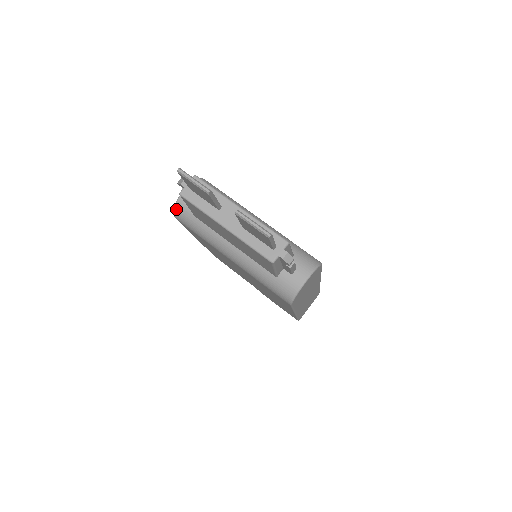
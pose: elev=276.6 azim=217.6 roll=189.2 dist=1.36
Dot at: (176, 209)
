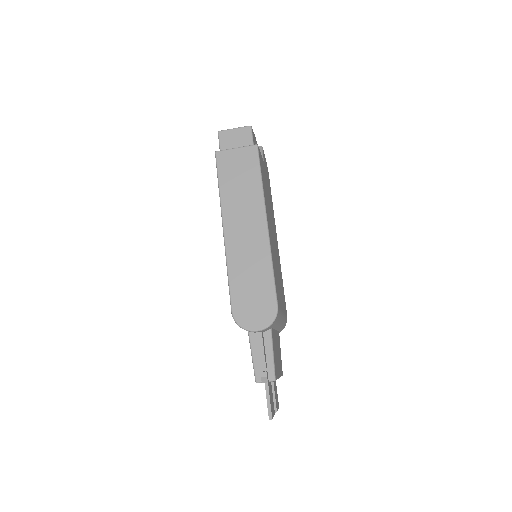
Dot at: (240, 327)
